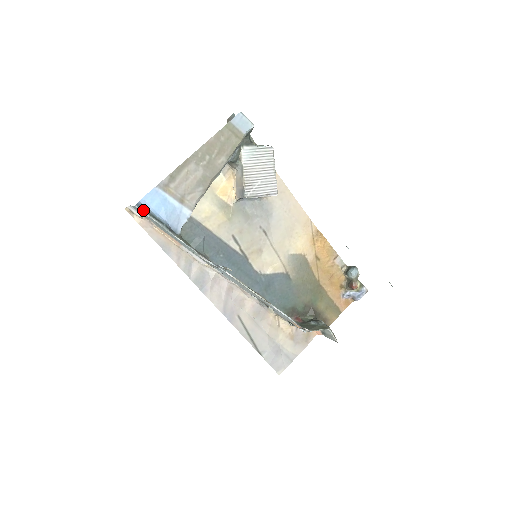
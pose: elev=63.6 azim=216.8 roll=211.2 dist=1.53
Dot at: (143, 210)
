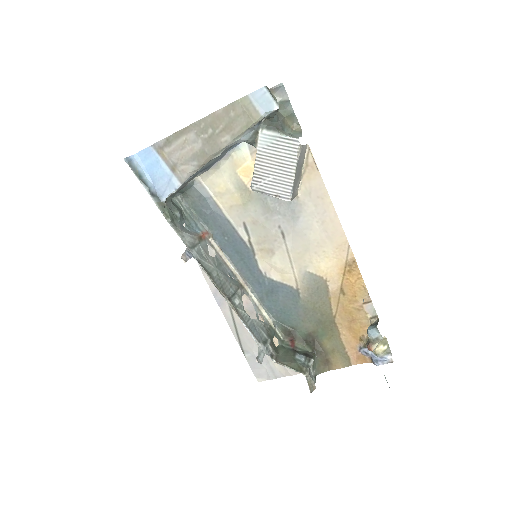
Dot at: (130, 165)
